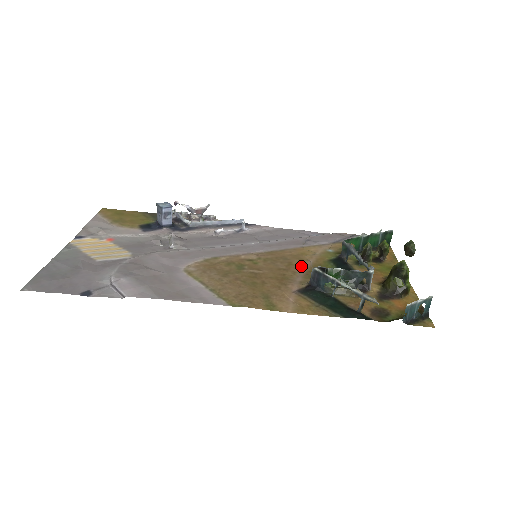
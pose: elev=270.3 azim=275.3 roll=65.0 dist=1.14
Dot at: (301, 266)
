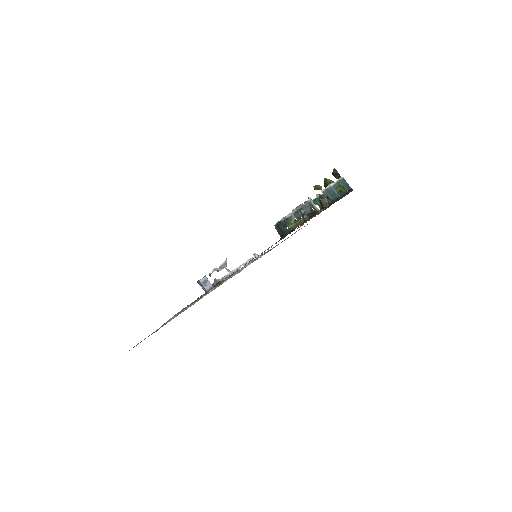
Dot at: (283, 238)
